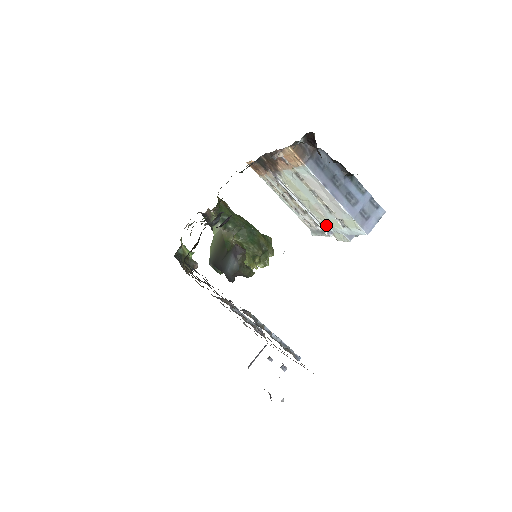
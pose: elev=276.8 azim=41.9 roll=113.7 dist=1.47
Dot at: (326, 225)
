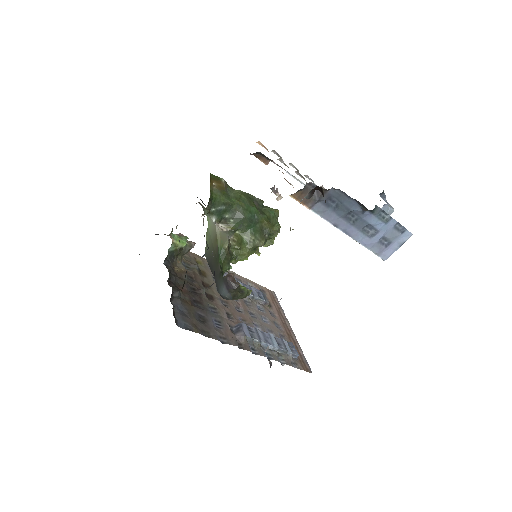
Dot at: occluded
